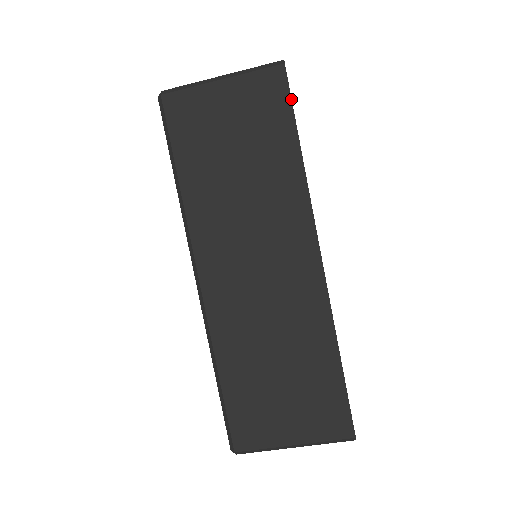
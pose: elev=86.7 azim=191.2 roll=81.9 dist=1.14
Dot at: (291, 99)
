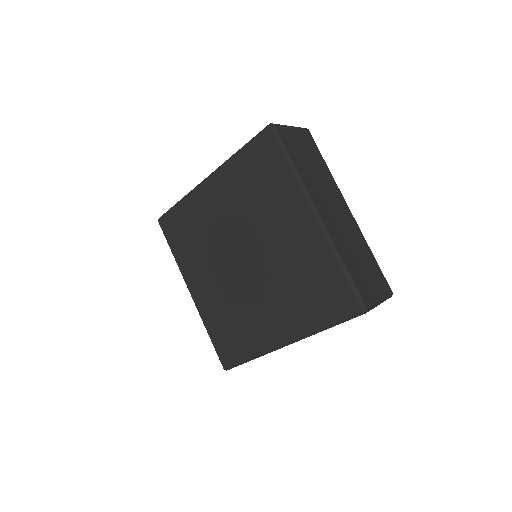
Dot at: (315, 143)
